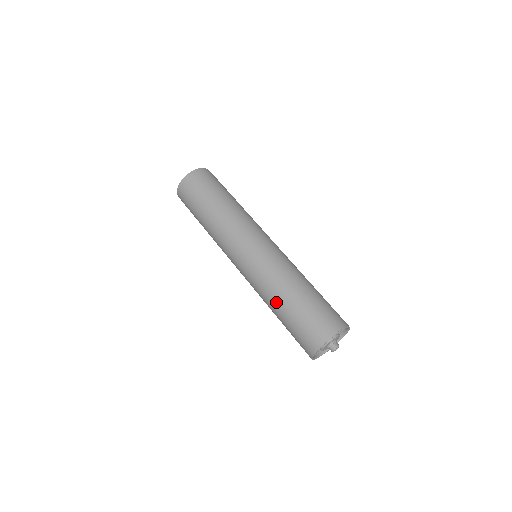
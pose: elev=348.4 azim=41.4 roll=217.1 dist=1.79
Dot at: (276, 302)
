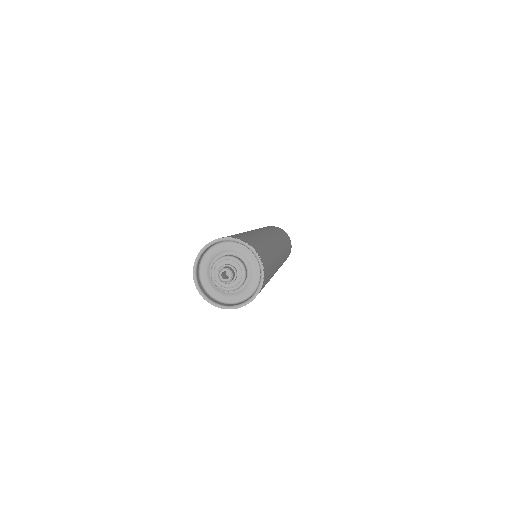
Dot at: occluded
